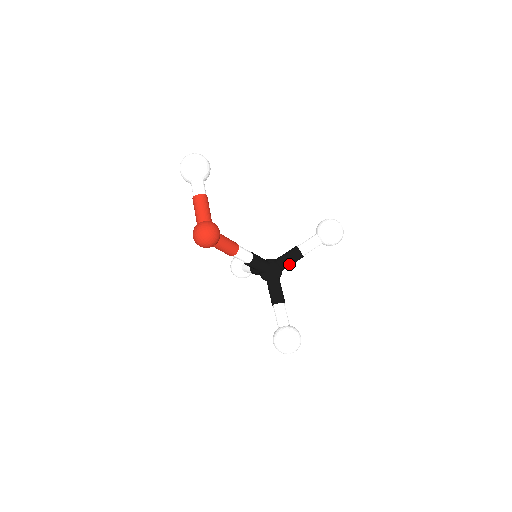
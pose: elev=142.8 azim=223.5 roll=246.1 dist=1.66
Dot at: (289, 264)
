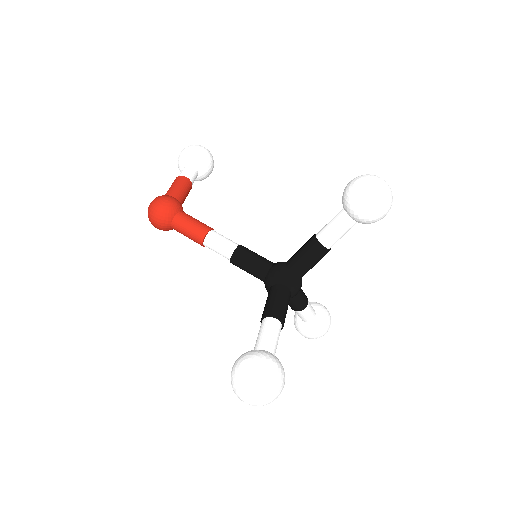
Dot at: (301, 262)
